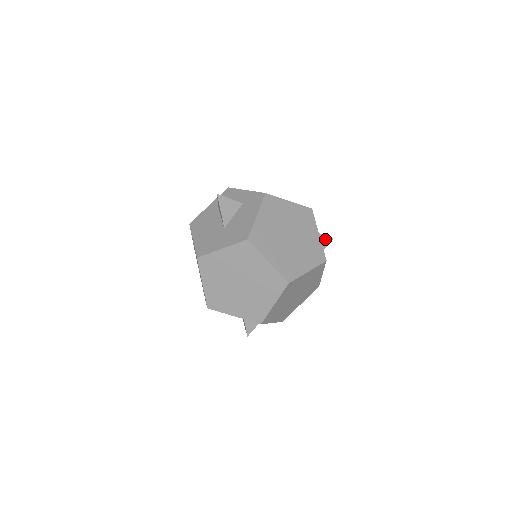
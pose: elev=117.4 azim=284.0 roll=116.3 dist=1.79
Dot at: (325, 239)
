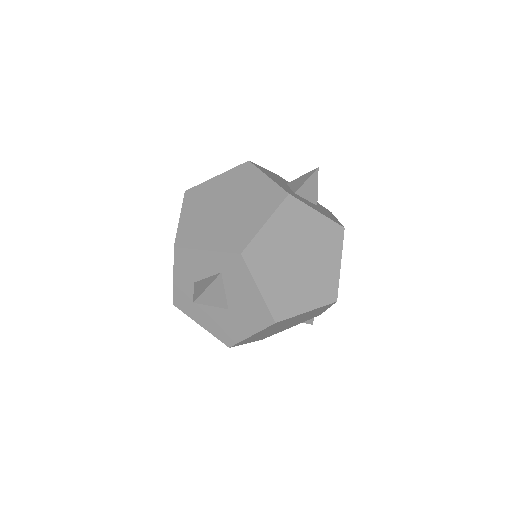
Dot at: (311, 180)
